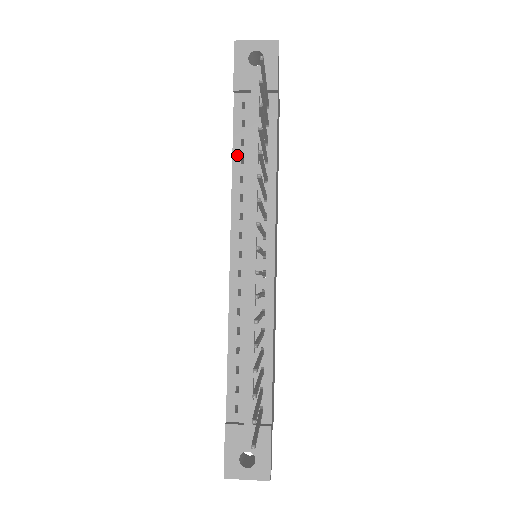
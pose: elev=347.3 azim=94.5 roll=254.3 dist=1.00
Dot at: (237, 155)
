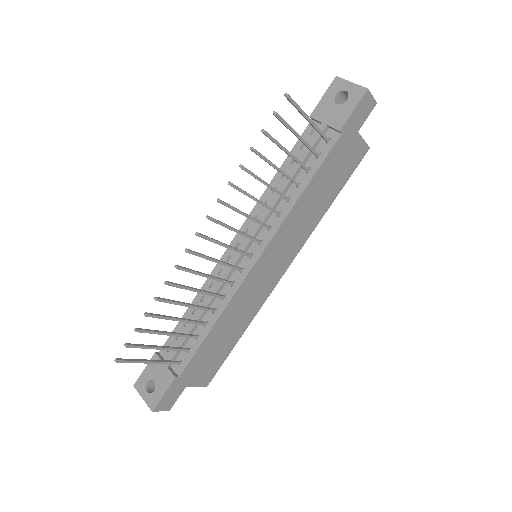
Dot at: (283, 169)
